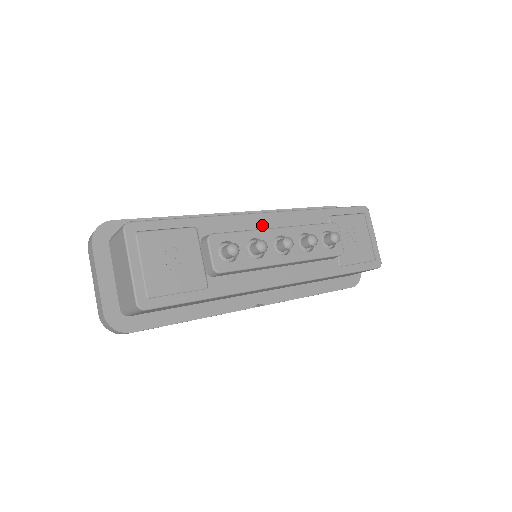
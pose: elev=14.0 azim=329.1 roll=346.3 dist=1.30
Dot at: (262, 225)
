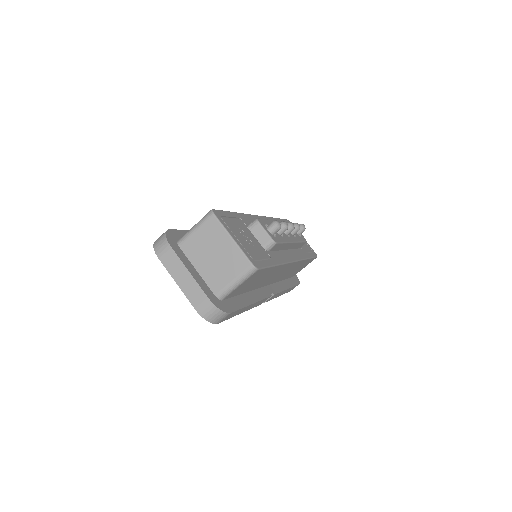
Dot at: occluded
